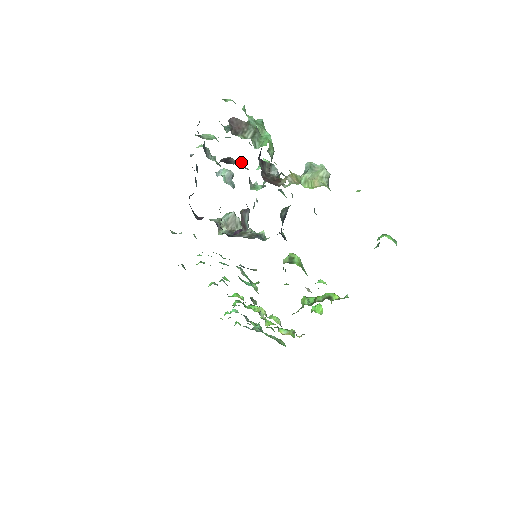
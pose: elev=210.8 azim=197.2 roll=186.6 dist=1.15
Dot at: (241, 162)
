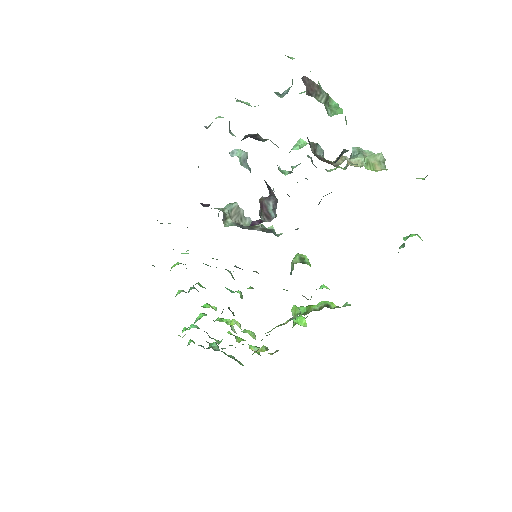
Dot at: (271, 141)
